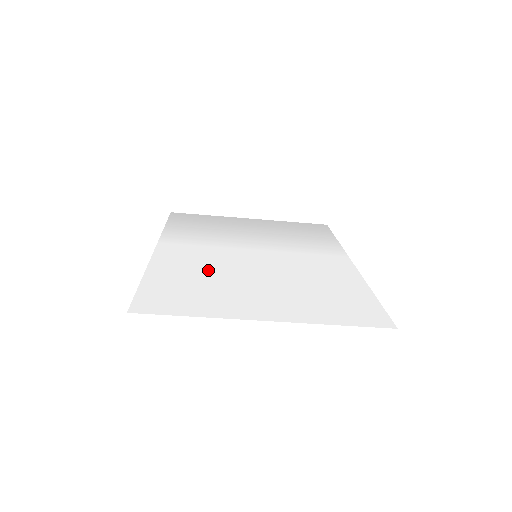
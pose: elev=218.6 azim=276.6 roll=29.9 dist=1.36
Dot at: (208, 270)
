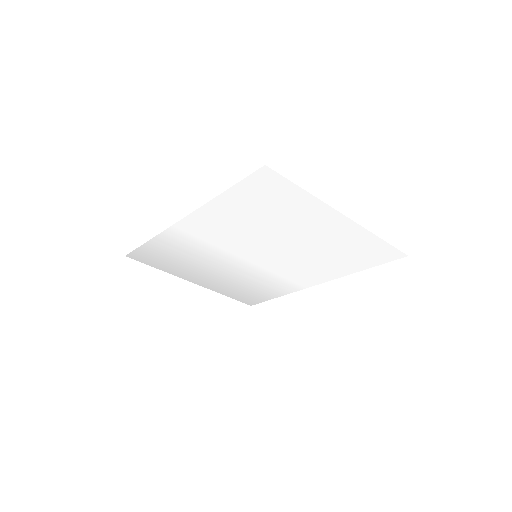
Dot at: (249, 227)
